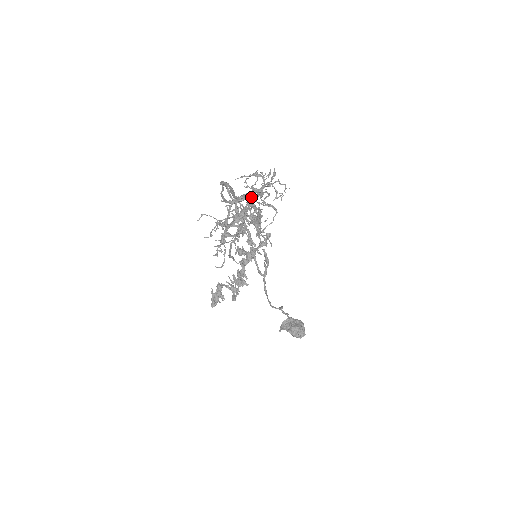
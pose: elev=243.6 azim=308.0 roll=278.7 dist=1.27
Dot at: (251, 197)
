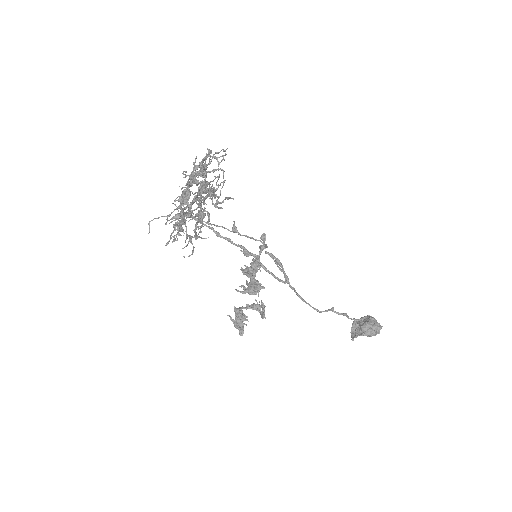
Dot at: (192, 178)
